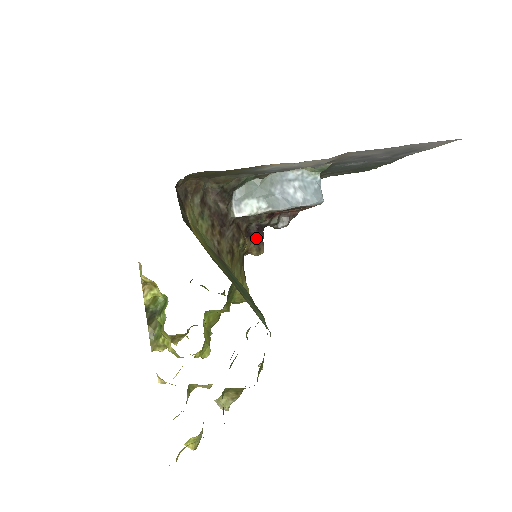
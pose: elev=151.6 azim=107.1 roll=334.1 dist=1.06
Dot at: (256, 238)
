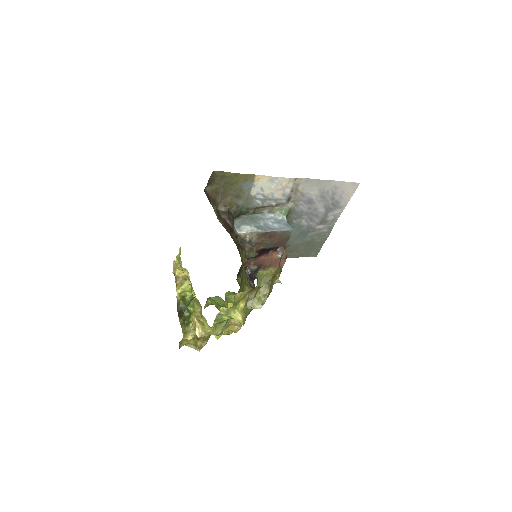
Dot at: (249, 283)
